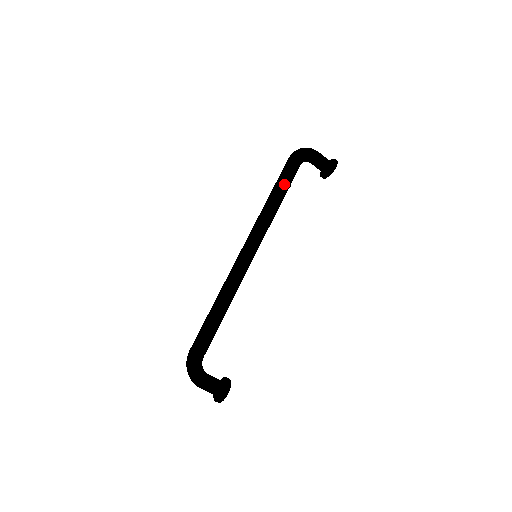
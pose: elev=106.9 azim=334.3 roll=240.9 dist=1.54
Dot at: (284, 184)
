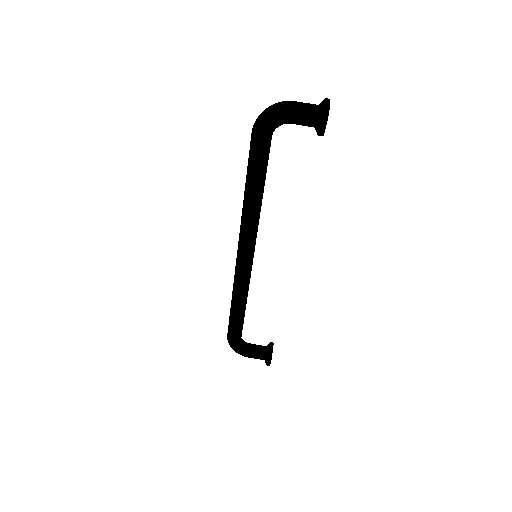
Dot at: (253, 178)
